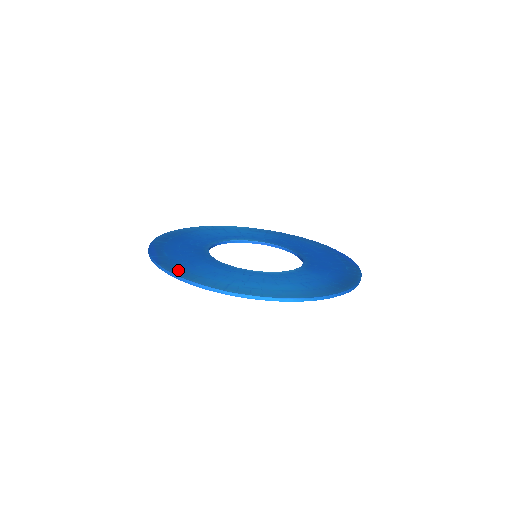
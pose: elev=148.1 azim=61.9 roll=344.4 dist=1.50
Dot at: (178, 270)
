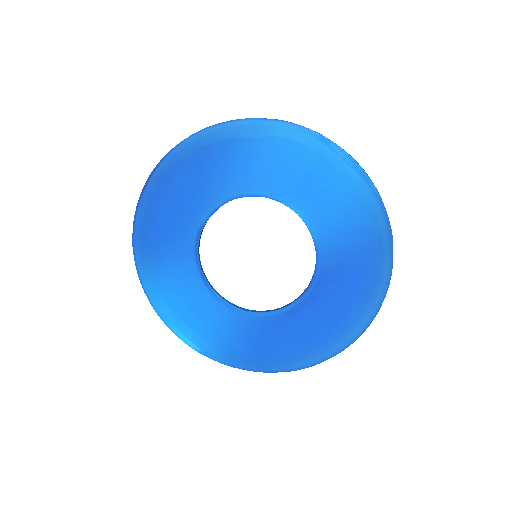
Dot at: (211, 138)
